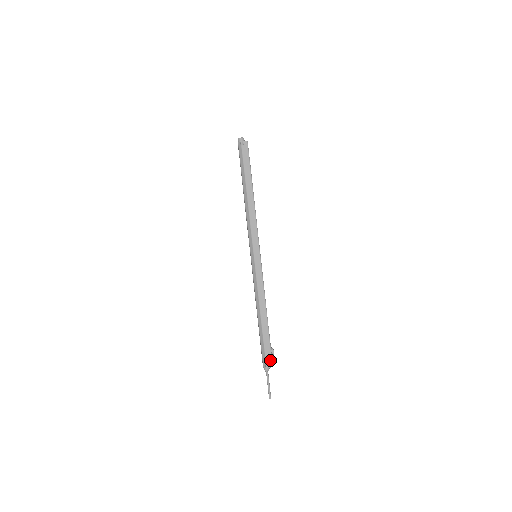
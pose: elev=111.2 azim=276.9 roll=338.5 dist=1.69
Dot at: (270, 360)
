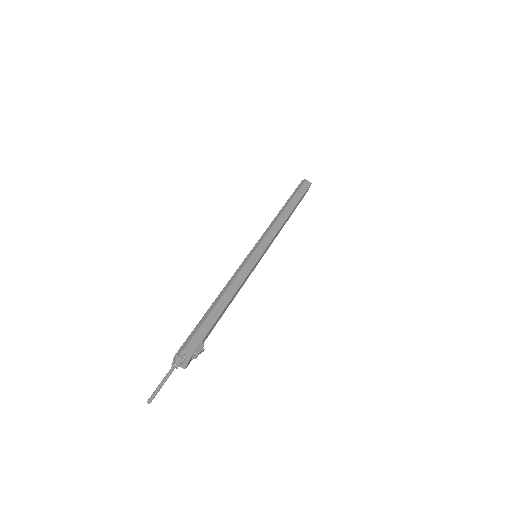
Dot at: (192, 350)
